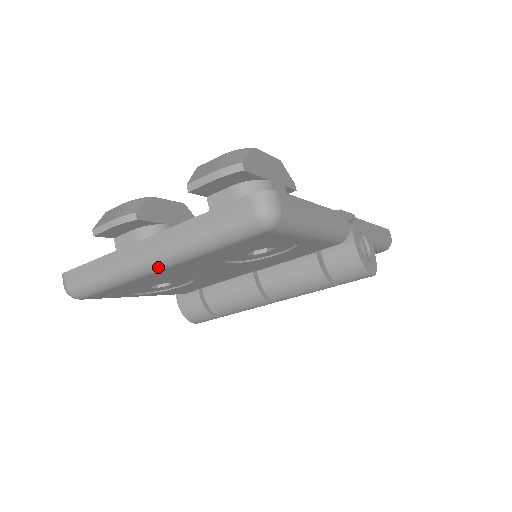
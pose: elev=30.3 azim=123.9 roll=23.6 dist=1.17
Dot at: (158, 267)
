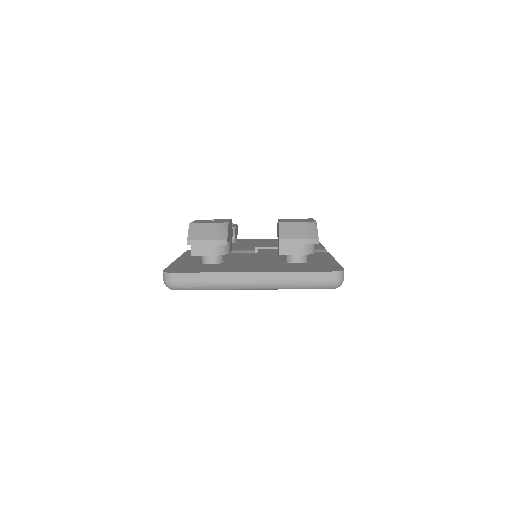
Dot at: (254, 289)
